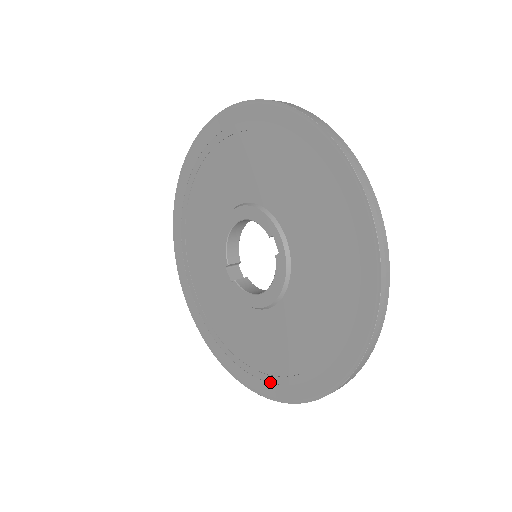
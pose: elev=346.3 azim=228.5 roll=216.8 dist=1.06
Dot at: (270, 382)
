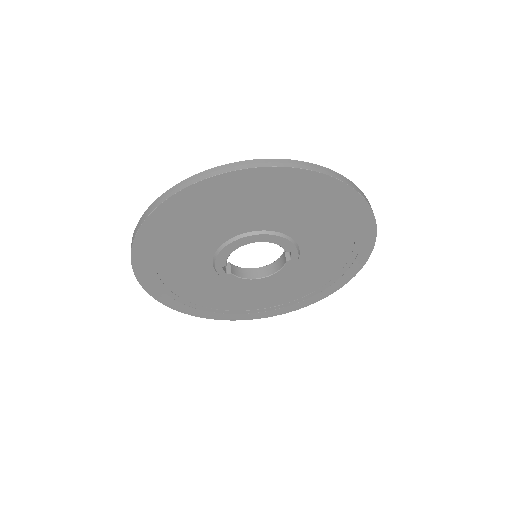
Dot at: (244, 314)
